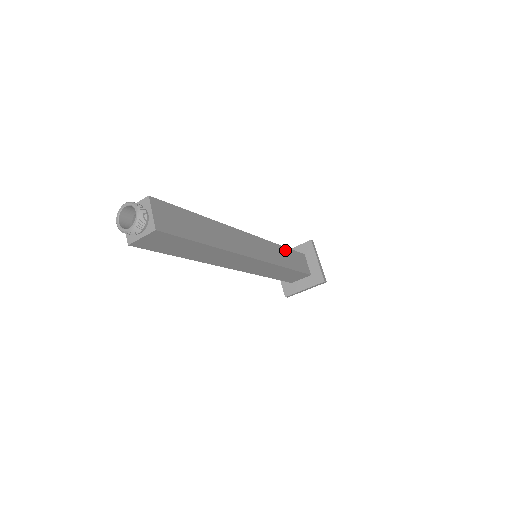
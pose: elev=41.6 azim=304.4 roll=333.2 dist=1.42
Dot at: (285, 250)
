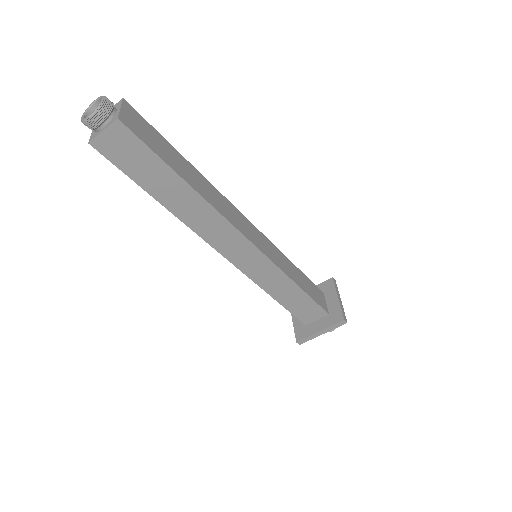
Dot at: (296, 268)
